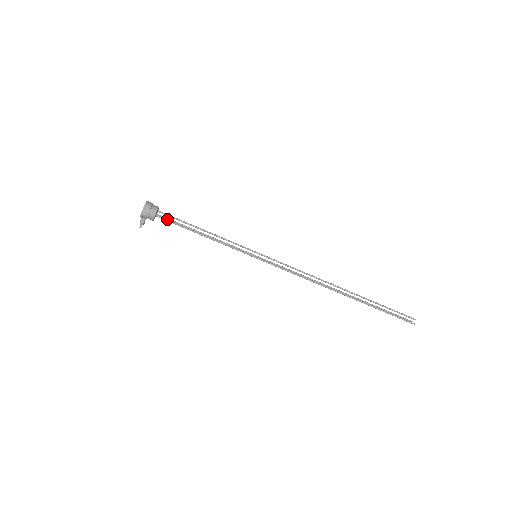
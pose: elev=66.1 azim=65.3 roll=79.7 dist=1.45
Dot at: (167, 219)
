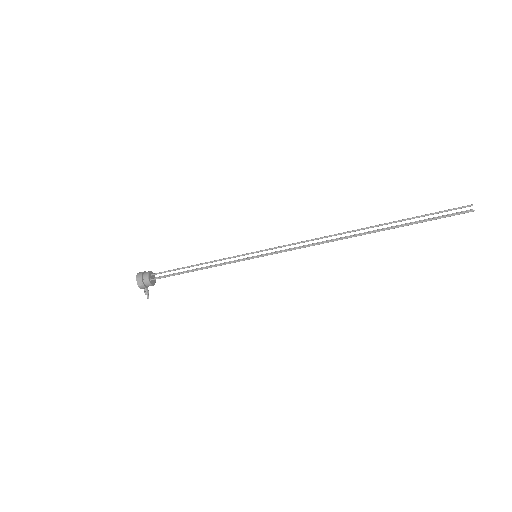
Dot at: occluded
